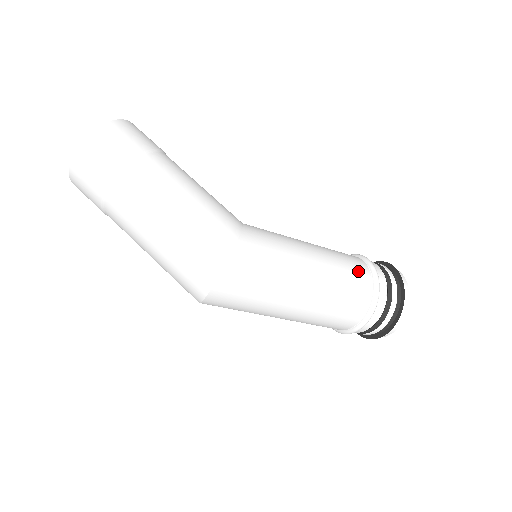
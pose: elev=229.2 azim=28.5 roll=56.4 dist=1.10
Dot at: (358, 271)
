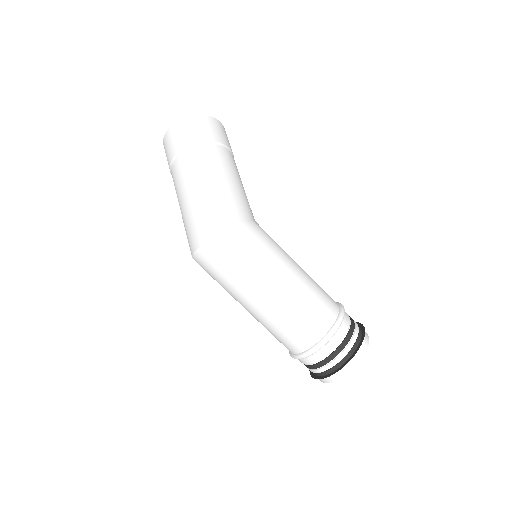
Dot at: (326, 307)
